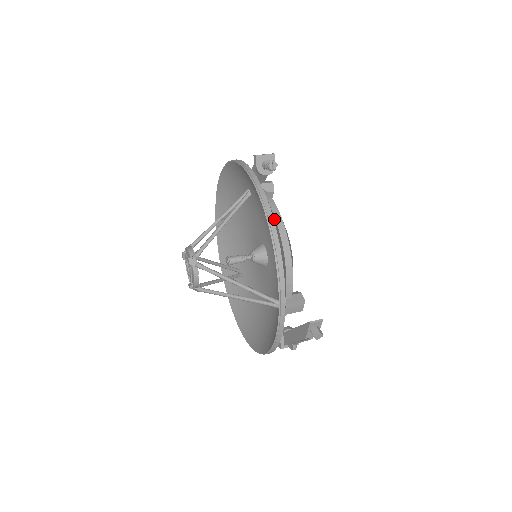
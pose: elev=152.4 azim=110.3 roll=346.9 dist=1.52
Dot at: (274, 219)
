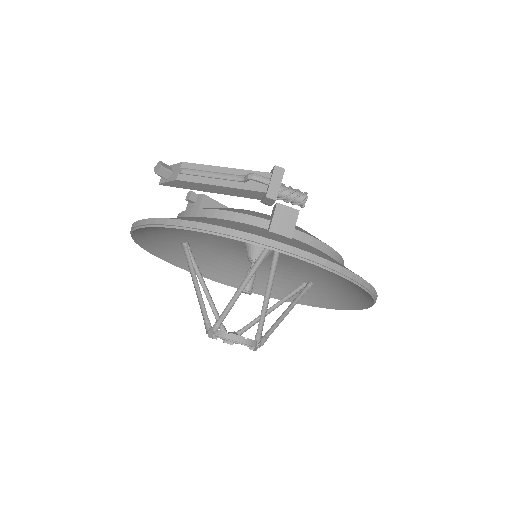
Dot at: occluded
